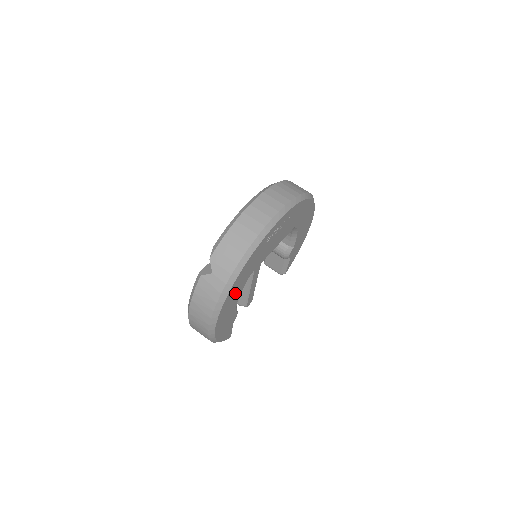
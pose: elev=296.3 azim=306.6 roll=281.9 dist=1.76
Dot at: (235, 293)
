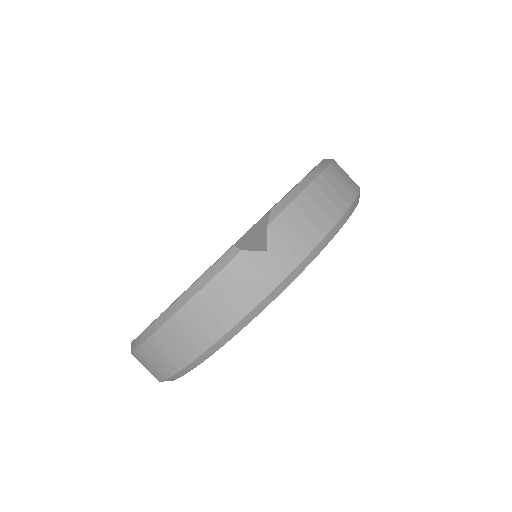
Dot at: occluded
